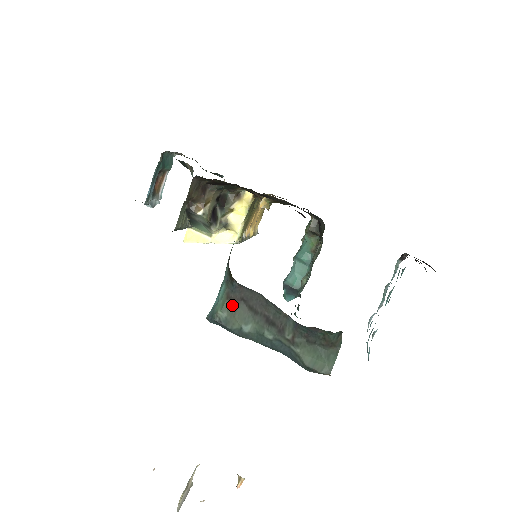
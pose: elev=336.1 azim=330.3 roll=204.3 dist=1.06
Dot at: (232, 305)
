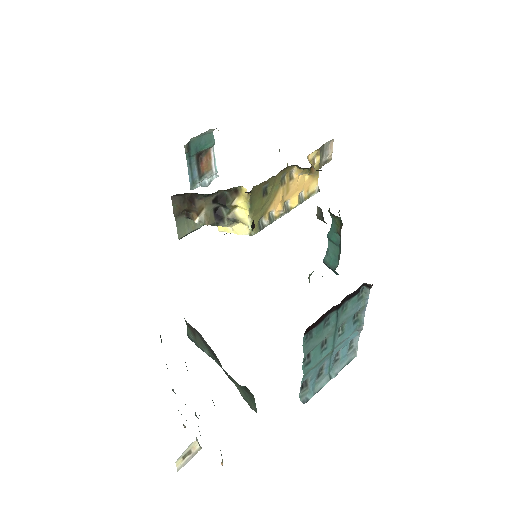
Dot at: (192, 331)
